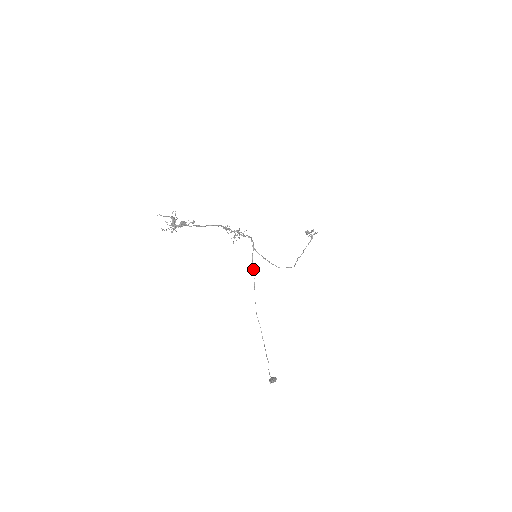
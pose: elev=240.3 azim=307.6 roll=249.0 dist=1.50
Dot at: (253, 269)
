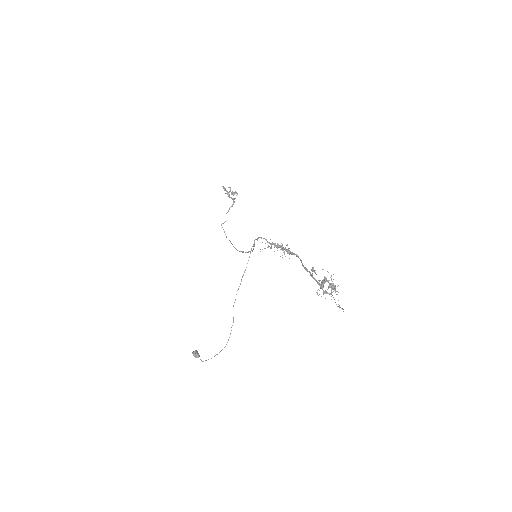
Dot at: (246, 267)
